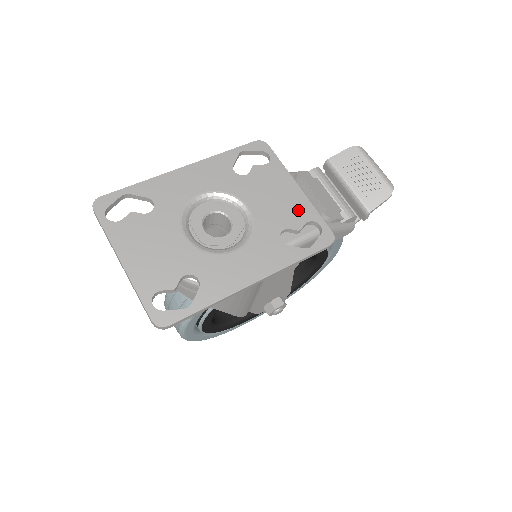
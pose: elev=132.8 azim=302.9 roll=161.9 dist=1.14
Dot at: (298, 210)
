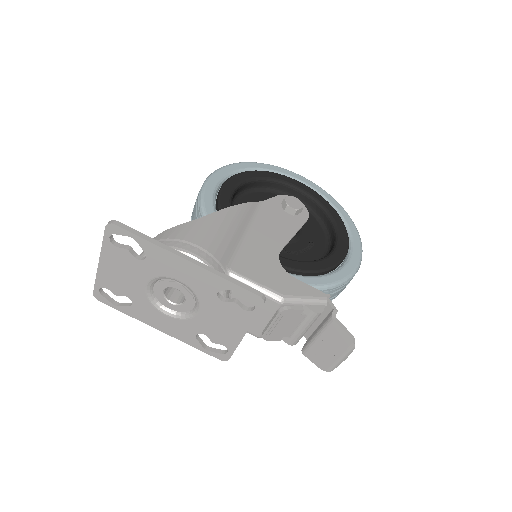
Dot at: (226, 338)
